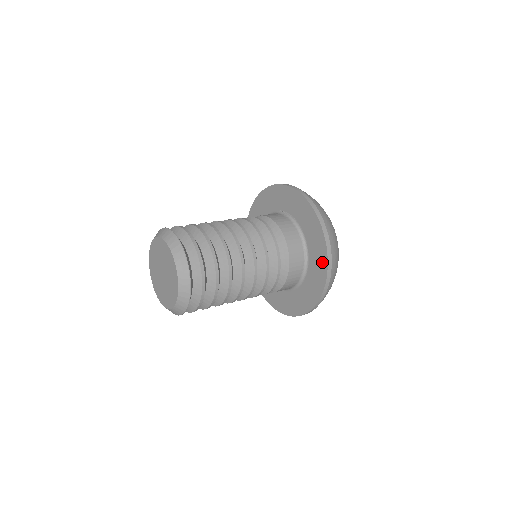
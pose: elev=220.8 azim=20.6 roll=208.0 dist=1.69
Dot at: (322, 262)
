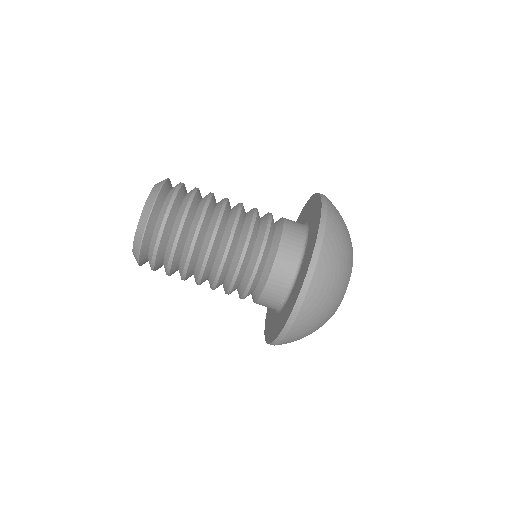
Dot at: (278, 329)
